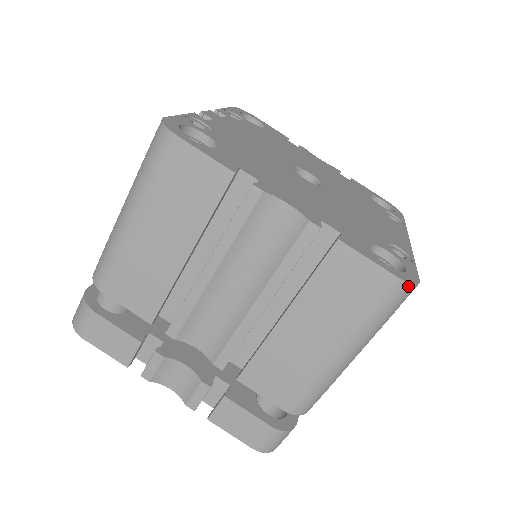
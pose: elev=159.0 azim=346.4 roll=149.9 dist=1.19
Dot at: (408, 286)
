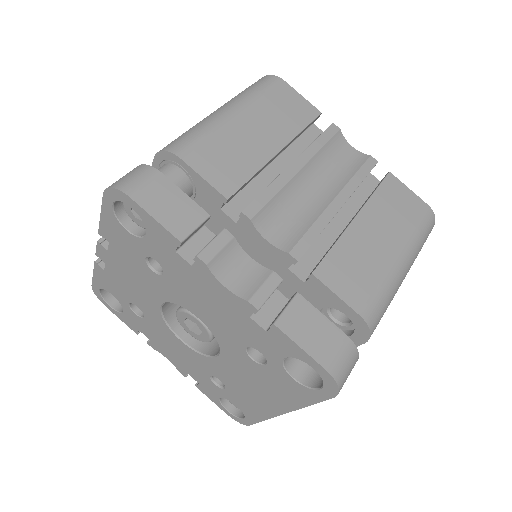
Dot at: (434, 217)
